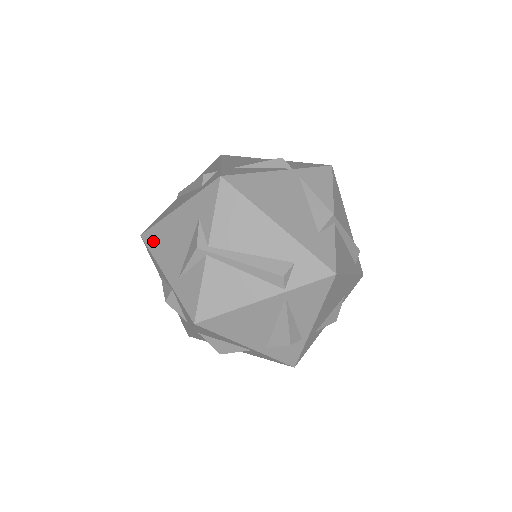
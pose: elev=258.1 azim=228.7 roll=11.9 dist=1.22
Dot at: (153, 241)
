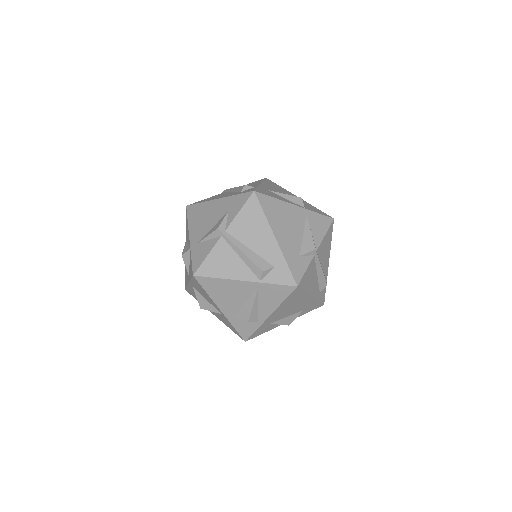
Dot at: (193, 213)
